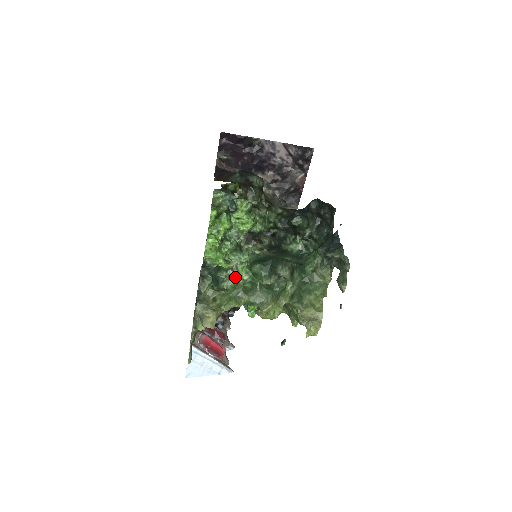
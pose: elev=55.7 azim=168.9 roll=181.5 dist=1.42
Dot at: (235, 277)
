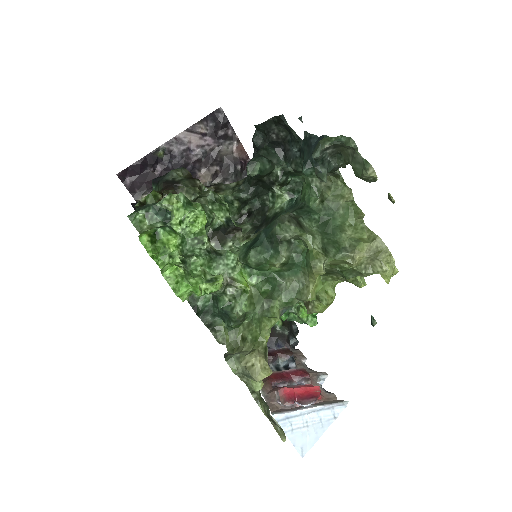
Dot at: (241, 291)
